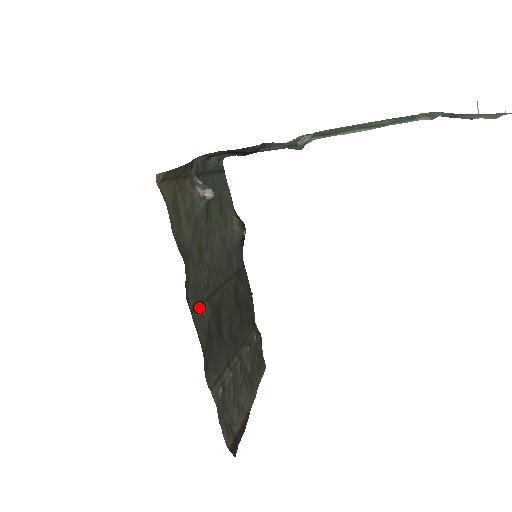
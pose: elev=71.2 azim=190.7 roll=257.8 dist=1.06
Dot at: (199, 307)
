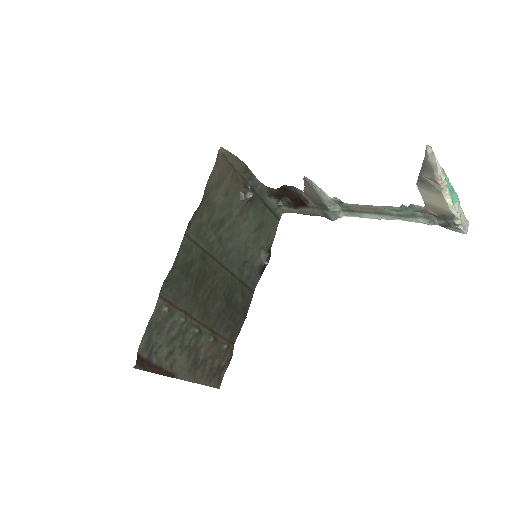
Dot at: (194, 243)
